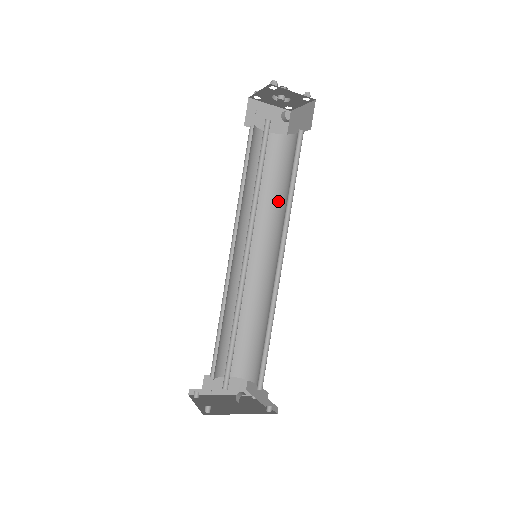
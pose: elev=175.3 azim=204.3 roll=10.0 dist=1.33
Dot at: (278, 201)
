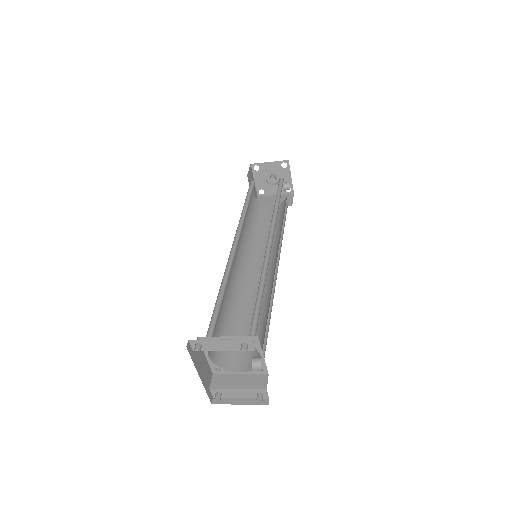
Dot at: (258, 237)
